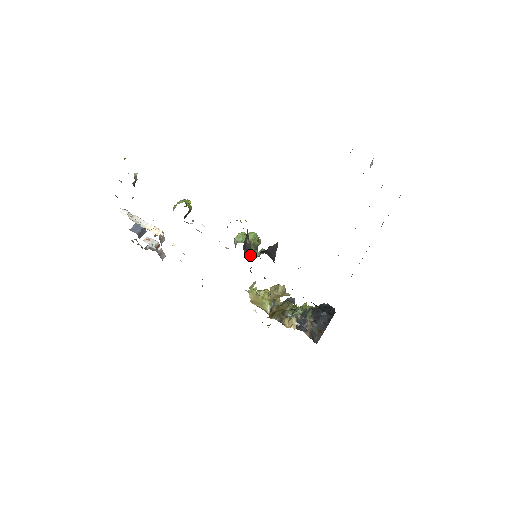
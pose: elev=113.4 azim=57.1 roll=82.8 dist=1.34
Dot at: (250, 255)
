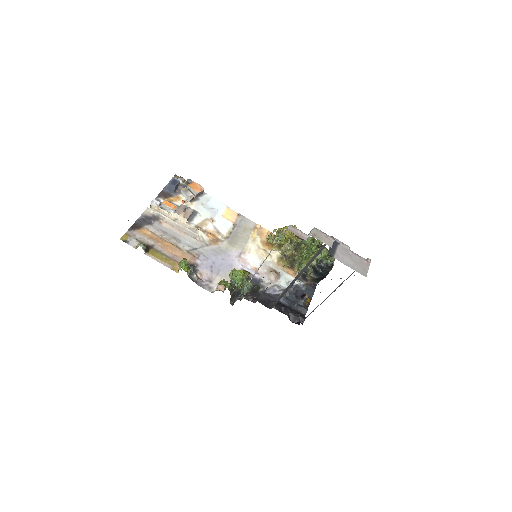
Dot at: (240, 295)
